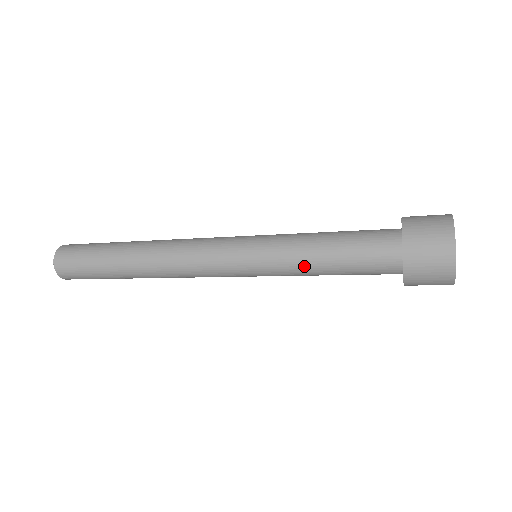
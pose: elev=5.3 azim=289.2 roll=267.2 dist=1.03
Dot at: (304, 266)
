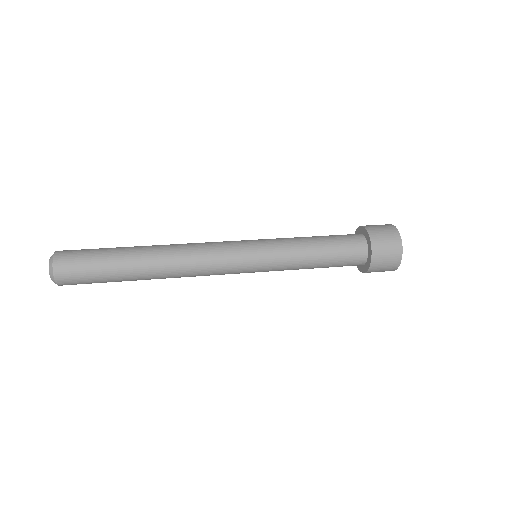
Dot at: (297, 269)
